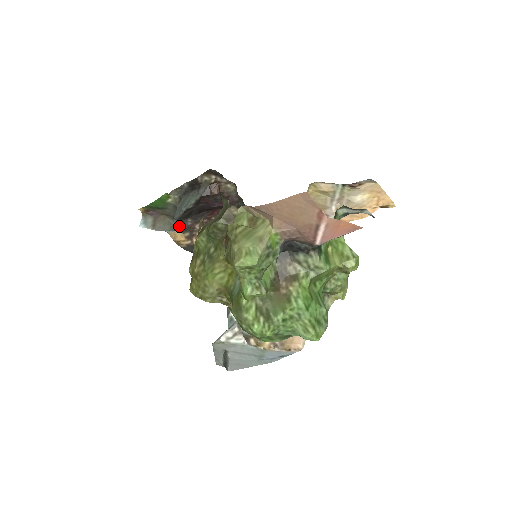
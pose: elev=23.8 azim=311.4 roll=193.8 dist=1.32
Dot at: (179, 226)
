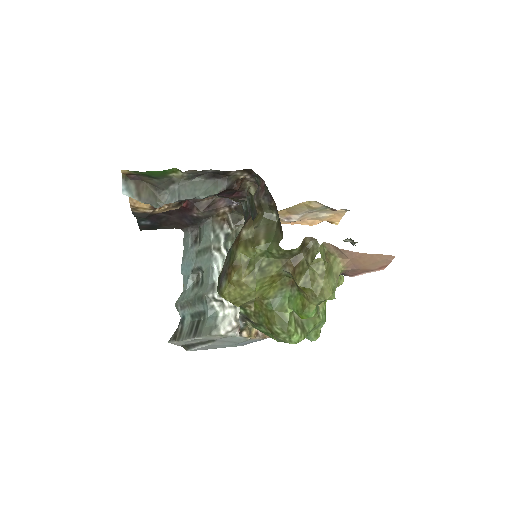
Dot at: (162, 199)
